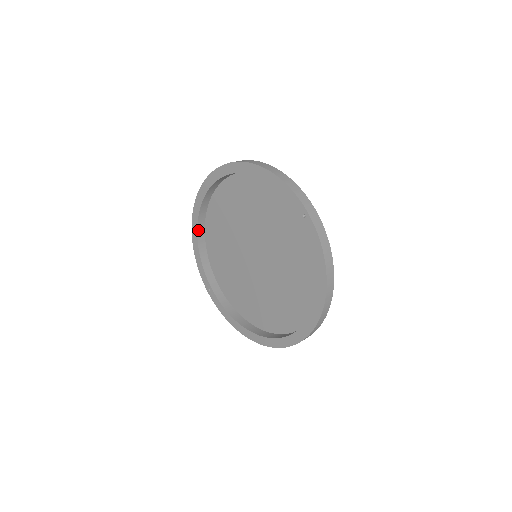
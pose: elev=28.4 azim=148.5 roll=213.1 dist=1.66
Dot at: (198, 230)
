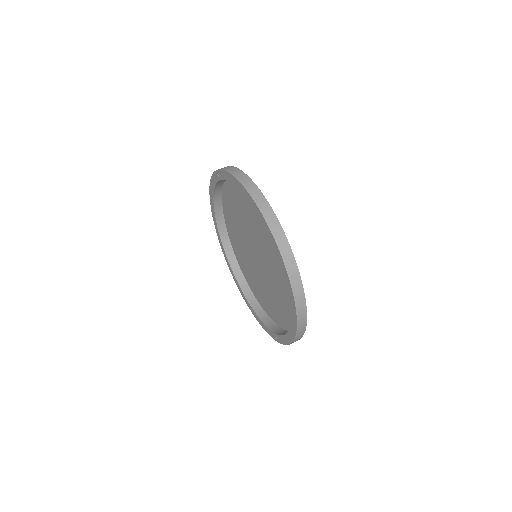
Dot at: (249, 301)
